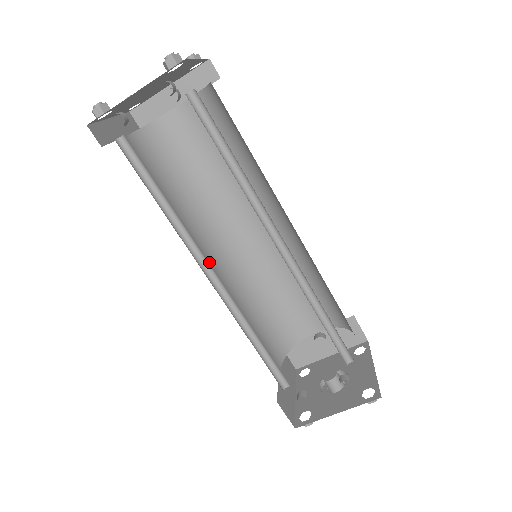
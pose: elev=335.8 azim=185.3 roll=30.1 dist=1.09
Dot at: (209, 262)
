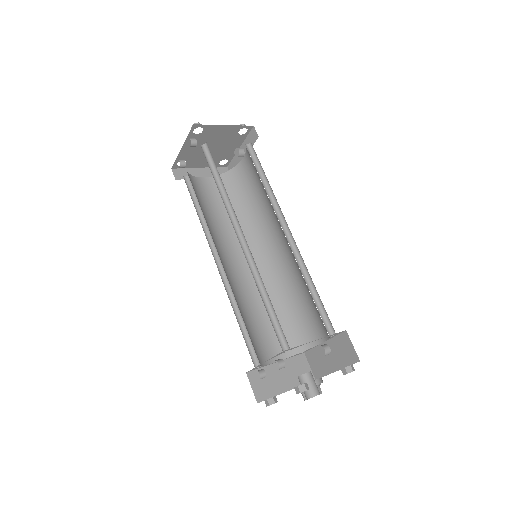
Dot at: (238, 261)
